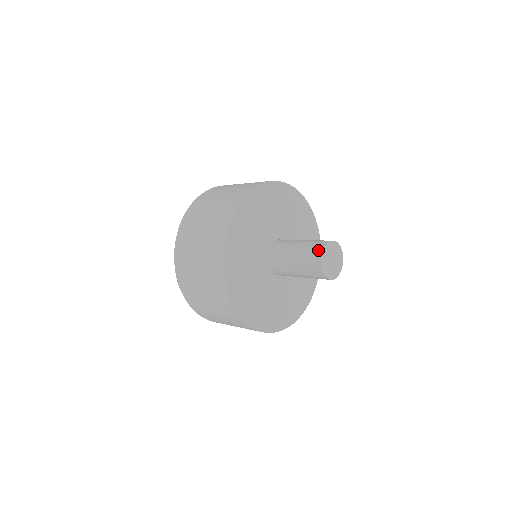
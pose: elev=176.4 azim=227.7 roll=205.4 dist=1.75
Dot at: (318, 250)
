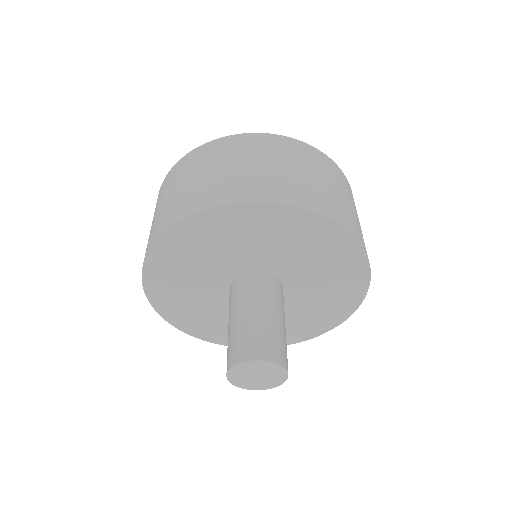
Dot at: (257, 351)
